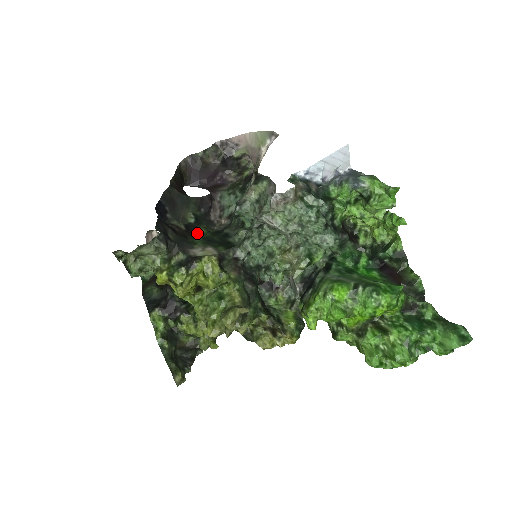
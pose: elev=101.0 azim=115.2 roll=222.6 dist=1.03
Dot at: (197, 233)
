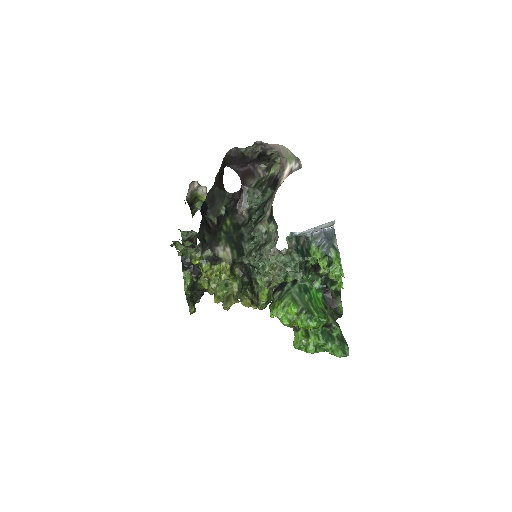
Dot at: (224, 227)
